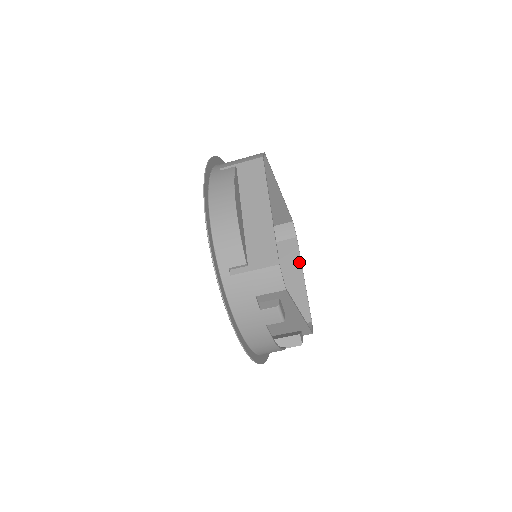
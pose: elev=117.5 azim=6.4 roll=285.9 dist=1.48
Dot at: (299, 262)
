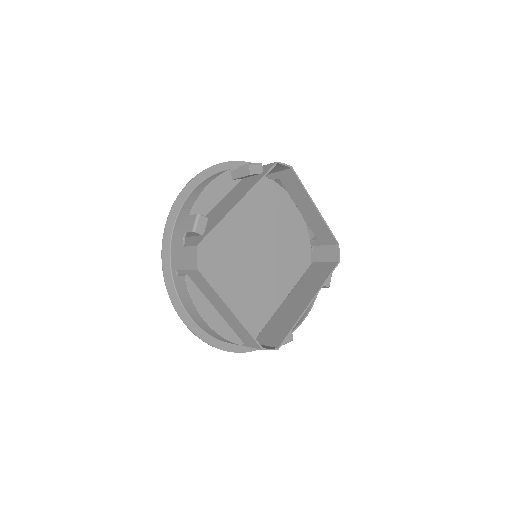
Dot at: (305, 194)
